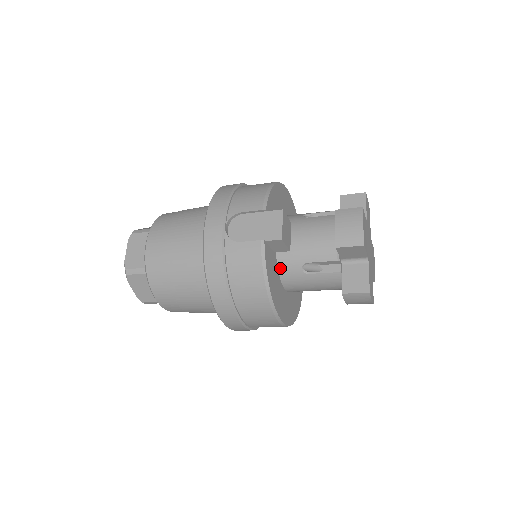
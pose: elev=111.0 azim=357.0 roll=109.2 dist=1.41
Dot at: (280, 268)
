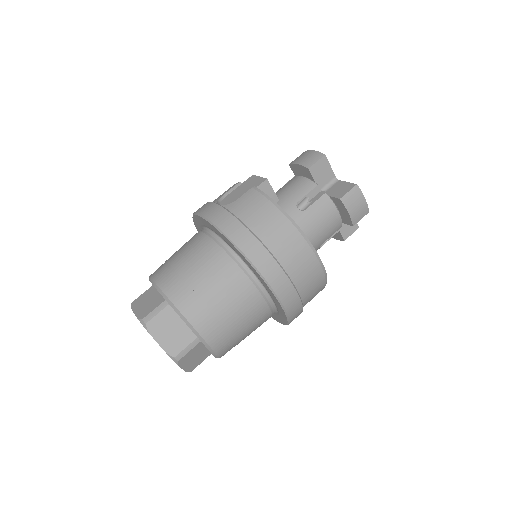
Dot at: occluded
